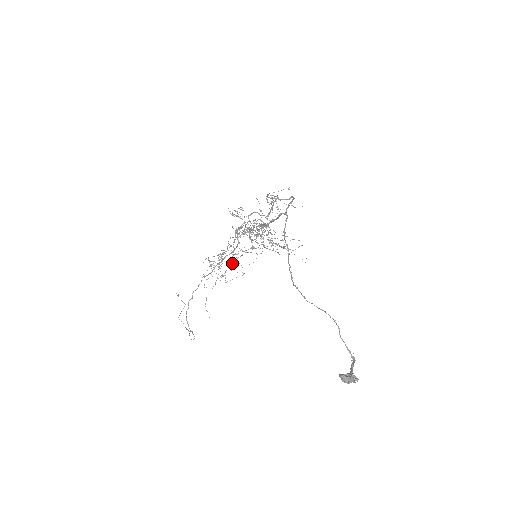
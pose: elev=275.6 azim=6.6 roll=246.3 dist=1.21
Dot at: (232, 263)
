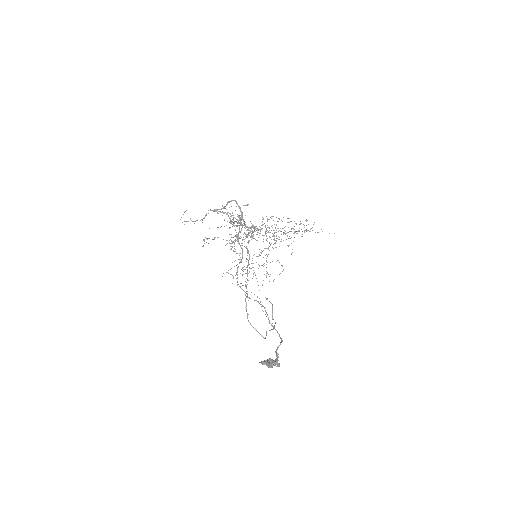
Dot at: occluded
